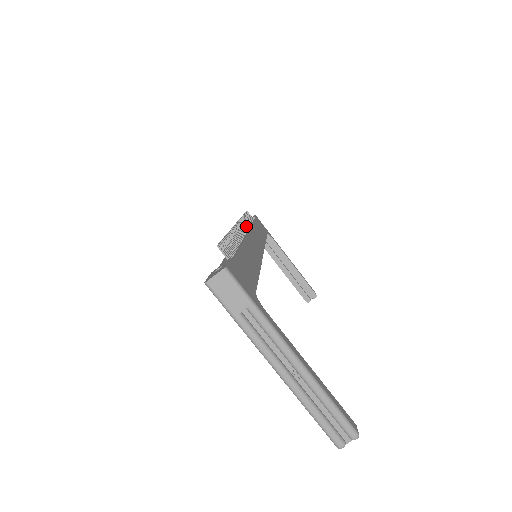
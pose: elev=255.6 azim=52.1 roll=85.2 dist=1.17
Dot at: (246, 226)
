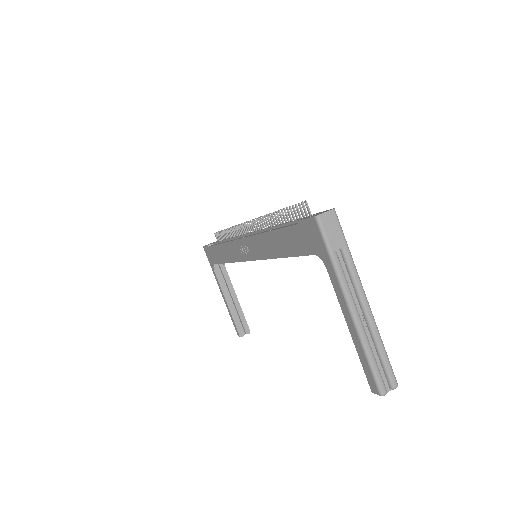
Dot at: (241, 233)
